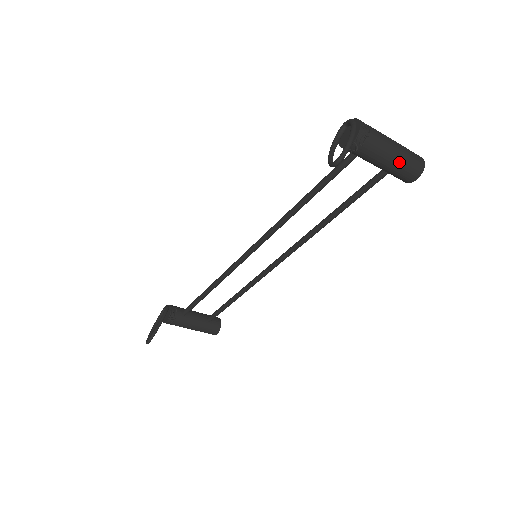
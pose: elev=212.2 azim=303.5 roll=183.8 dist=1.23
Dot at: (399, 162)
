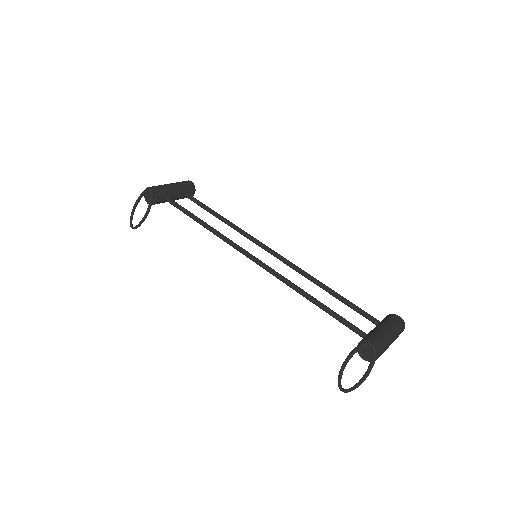
Dot at: occluded
